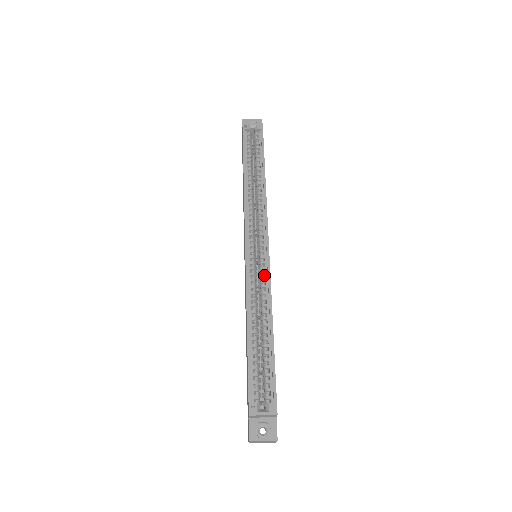
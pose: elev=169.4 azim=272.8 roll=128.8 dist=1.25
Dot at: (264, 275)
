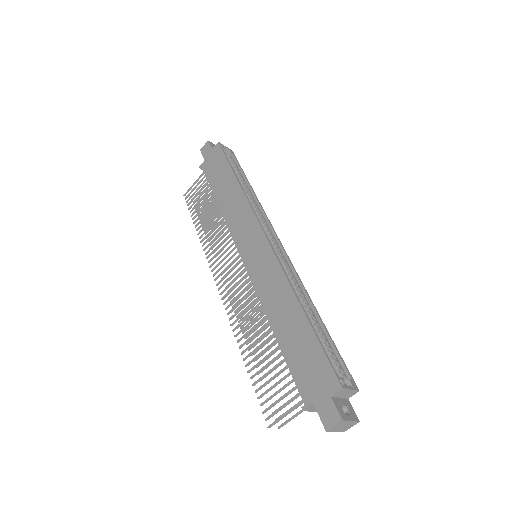
Dot at: (288, 267)
